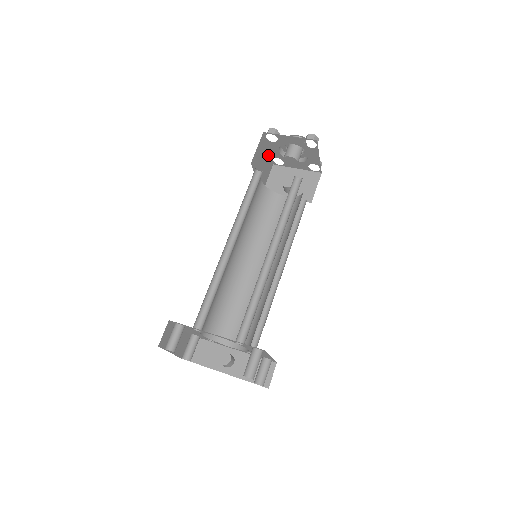
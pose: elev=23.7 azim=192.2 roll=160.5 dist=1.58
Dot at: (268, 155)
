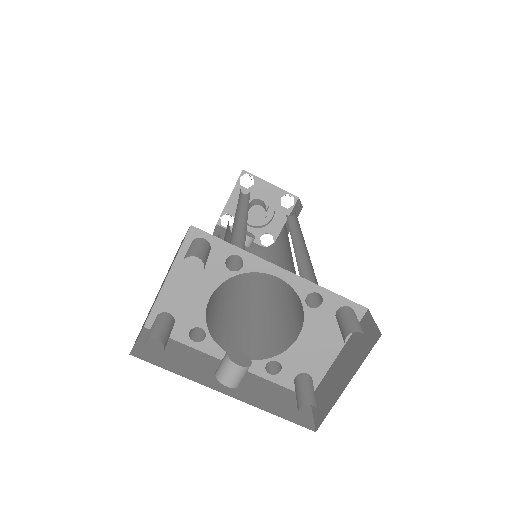
Dot at: (226, 204)
